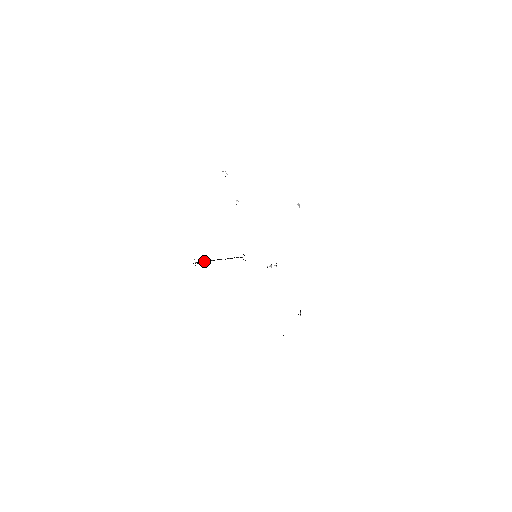
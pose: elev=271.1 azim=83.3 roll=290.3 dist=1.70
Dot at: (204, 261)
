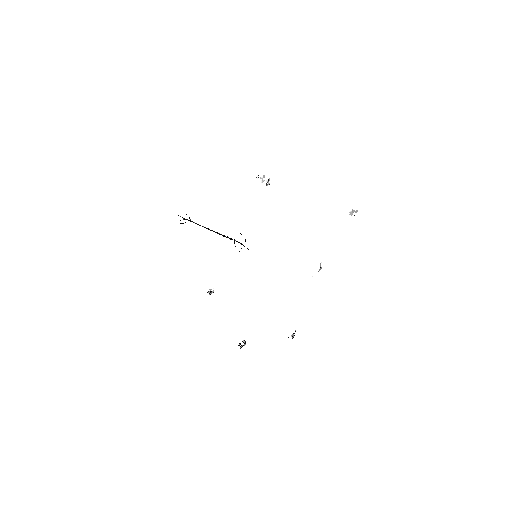
Dot at: (196, 223)
